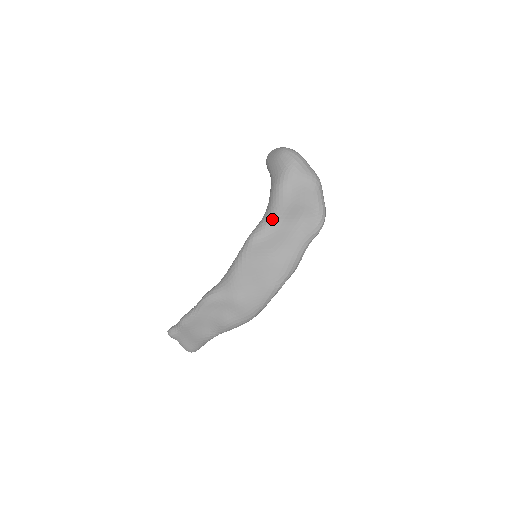
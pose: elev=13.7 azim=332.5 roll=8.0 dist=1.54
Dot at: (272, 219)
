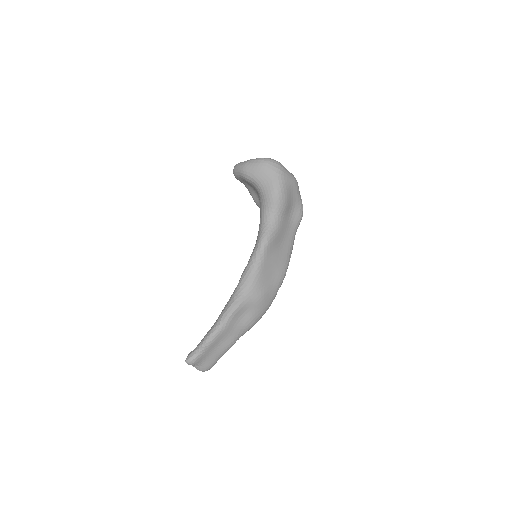
Dot at: (276, 219)
